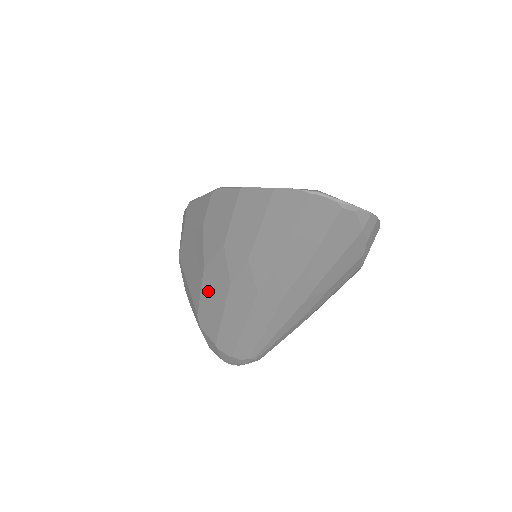
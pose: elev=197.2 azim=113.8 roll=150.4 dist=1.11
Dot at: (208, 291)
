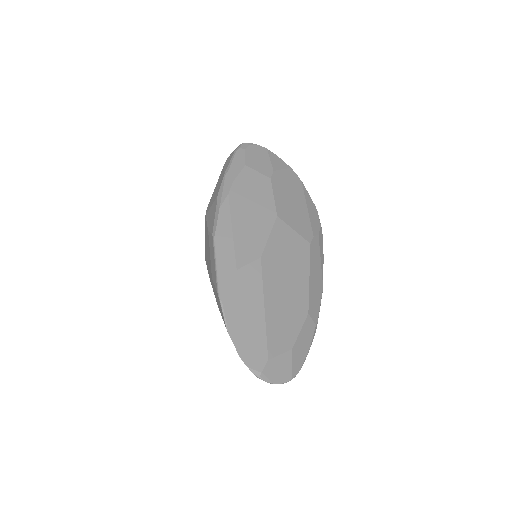
Dot at: occluded
